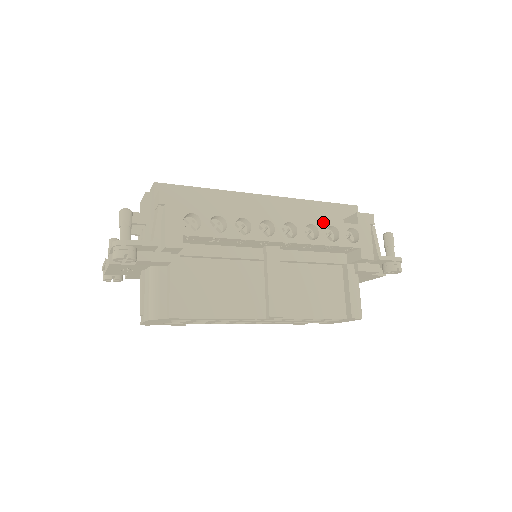
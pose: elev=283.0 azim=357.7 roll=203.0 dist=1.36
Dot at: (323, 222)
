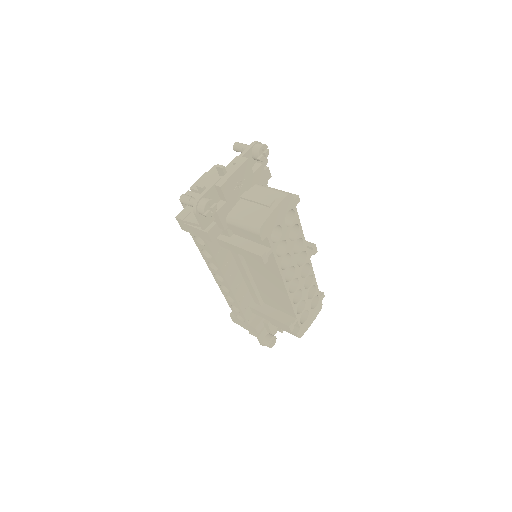
Dot at: occluded
